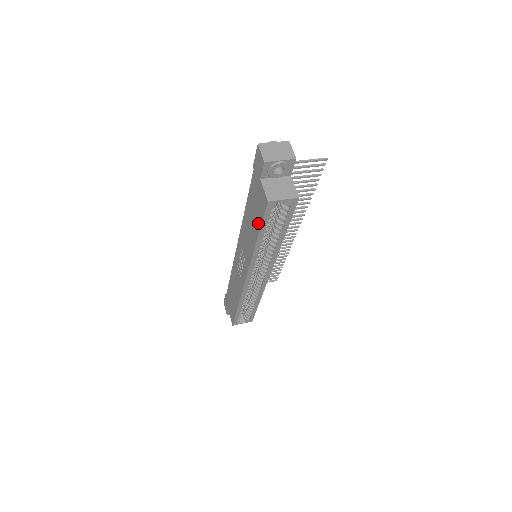
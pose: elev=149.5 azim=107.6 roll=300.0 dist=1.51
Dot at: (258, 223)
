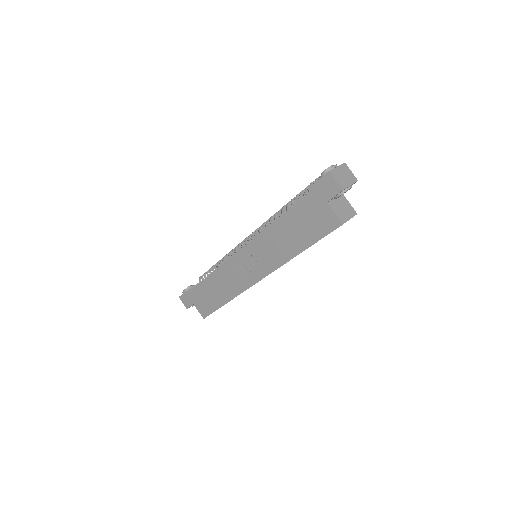
Dot at: (310, 239)
